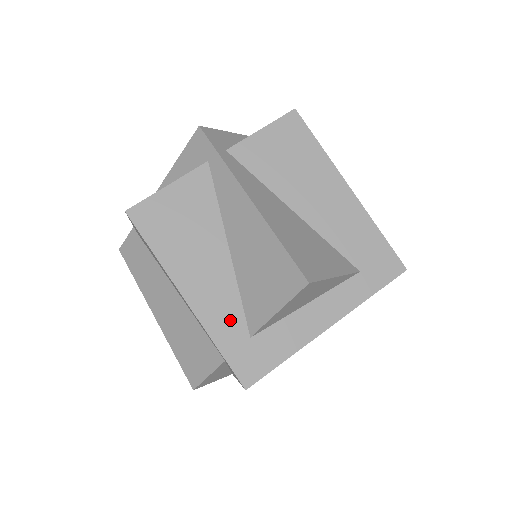
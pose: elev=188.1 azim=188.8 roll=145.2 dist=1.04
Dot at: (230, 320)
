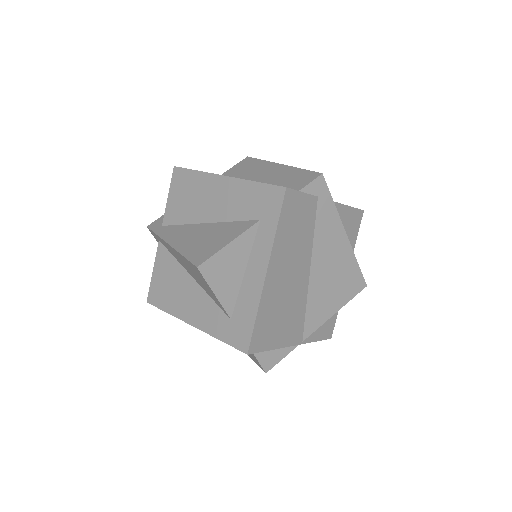
Dot at: (216, 318)
